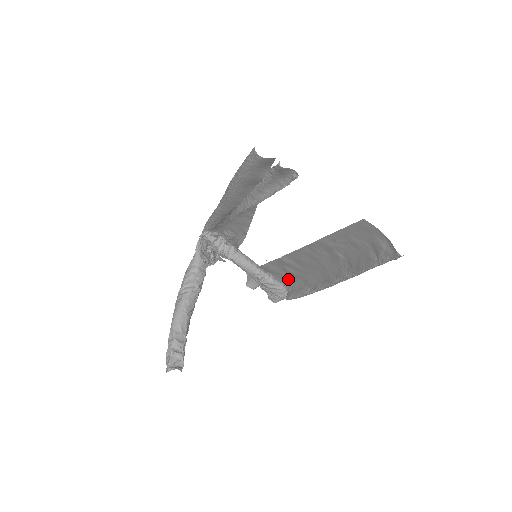
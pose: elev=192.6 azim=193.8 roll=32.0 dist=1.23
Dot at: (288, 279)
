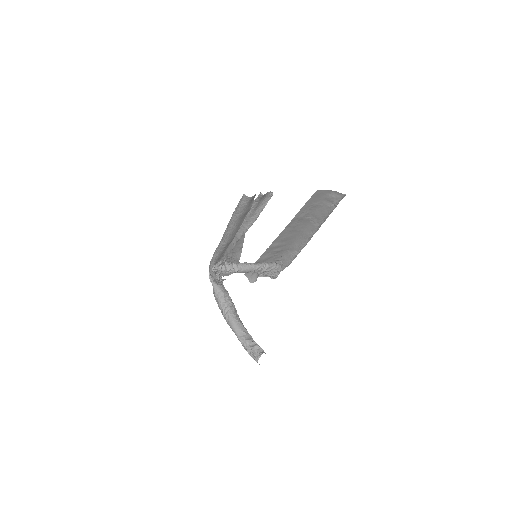
Dot at: (277, 257)
